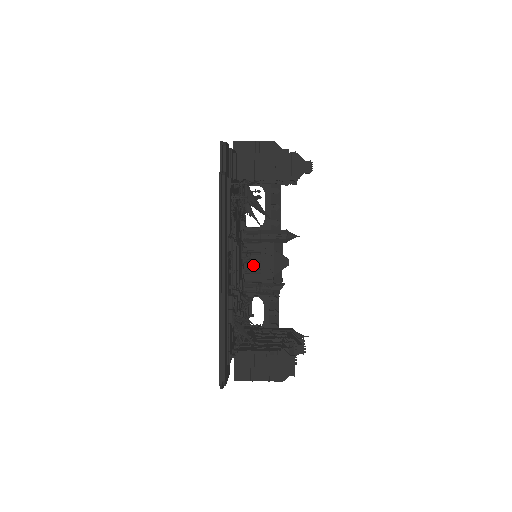
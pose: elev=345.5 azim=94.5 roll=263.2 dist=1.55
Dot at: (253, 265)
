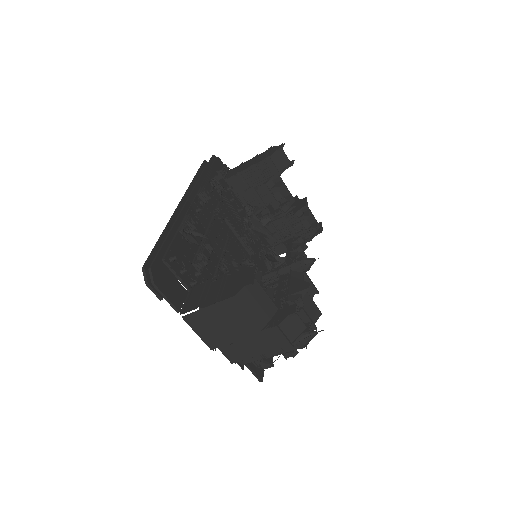
Dot at: occluded
